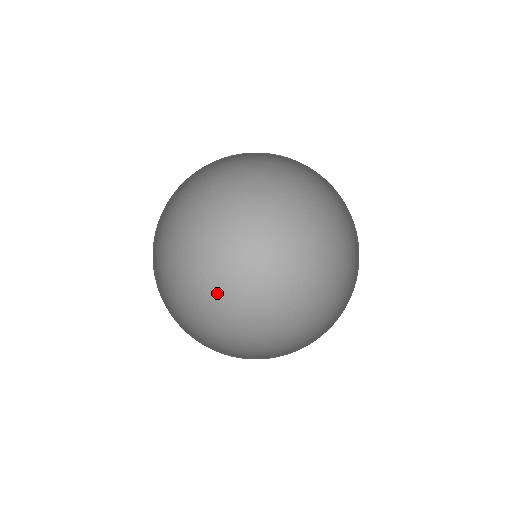
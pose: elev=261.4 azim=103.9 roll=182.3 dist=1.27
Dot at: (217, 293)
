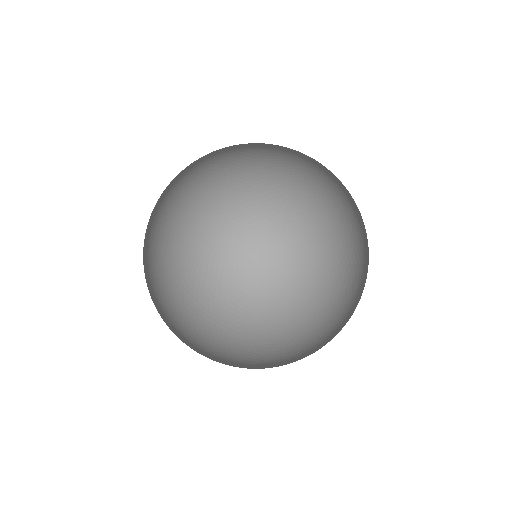
Dot at: (241, 158)
